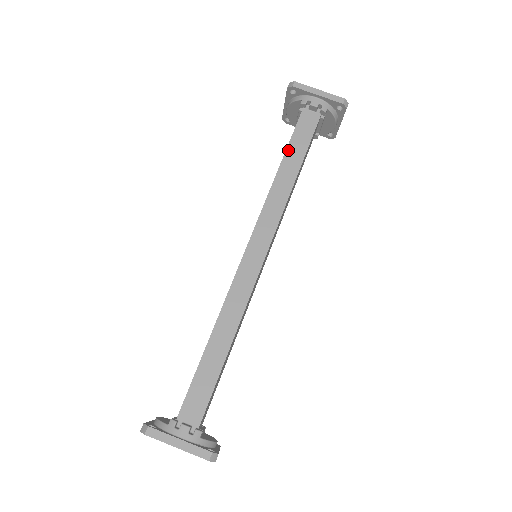
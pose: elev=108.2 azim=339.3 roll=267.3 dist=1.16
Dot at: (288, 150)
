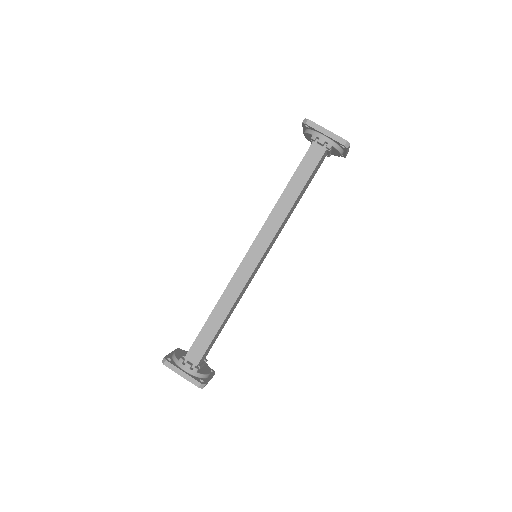
Dot at: (293, 178)
